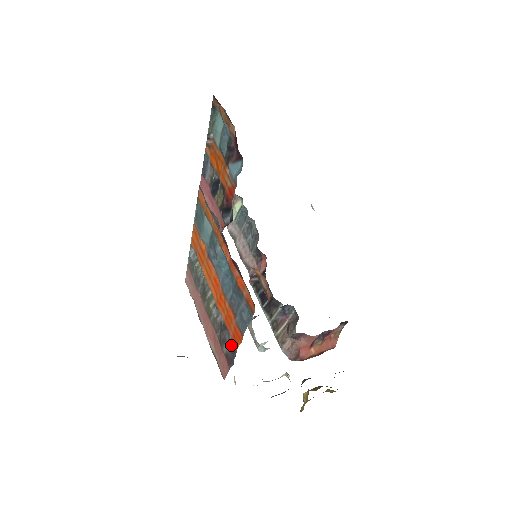
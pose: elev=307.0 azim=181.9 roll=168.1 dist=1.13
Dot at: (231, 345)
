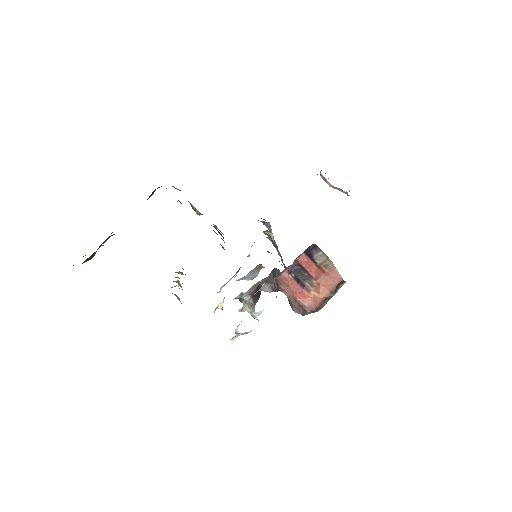
Dot at: occluded
